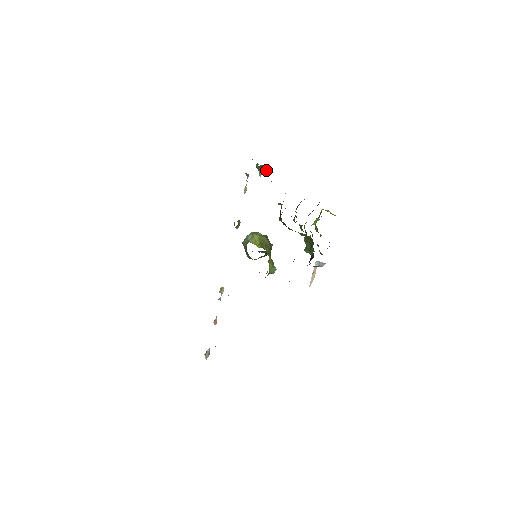
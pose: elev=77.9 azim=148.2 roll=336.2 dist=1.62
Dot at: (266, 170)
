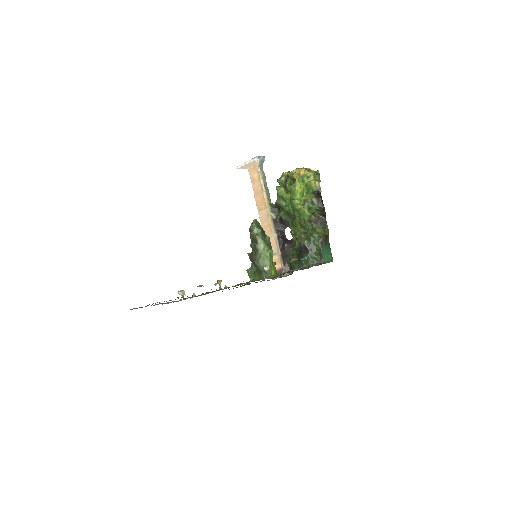
Dot at: occluded
